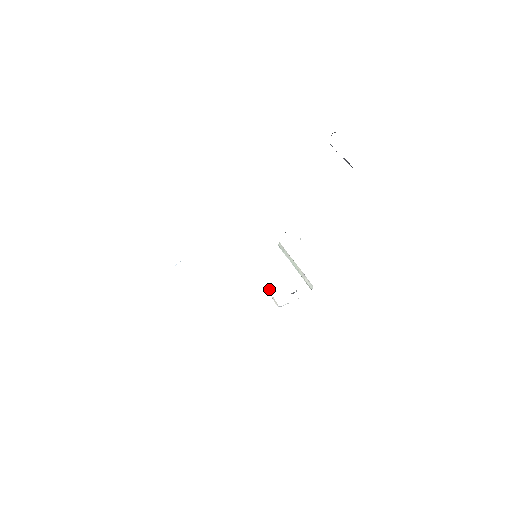
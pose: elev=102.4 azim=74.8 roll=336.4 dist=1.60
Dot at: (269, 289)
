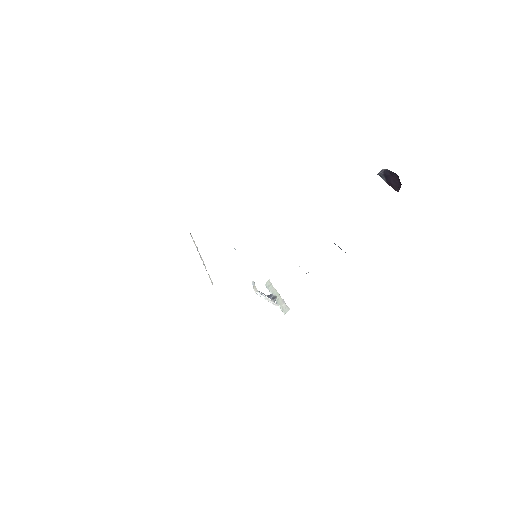
Dot at: (253, 283)
